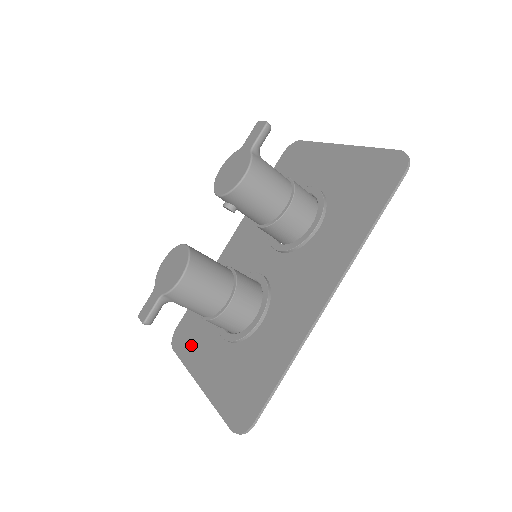
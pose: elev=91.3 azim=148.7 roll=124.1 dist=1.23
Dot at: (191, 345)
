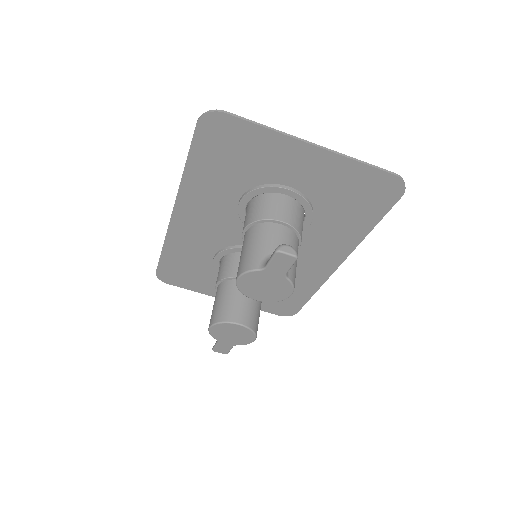
Dot at: (193, 283)
